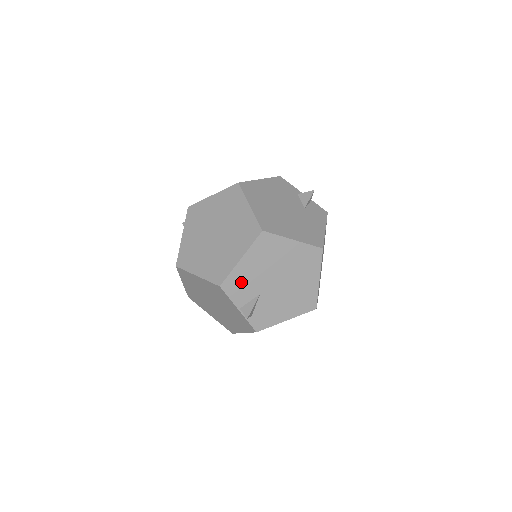
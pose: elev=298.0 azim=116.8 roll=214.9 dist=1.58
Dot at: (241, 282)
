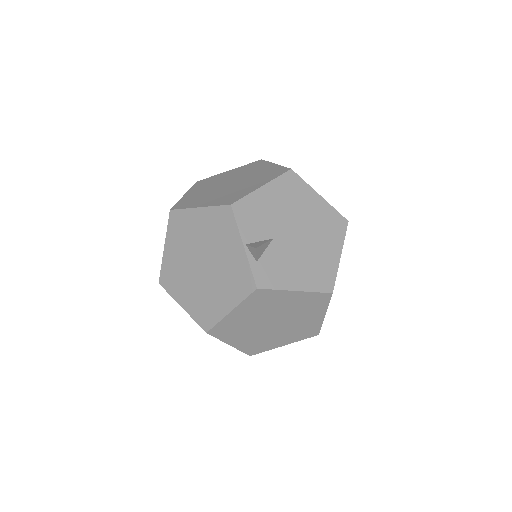
Dot at: (256, 212)
